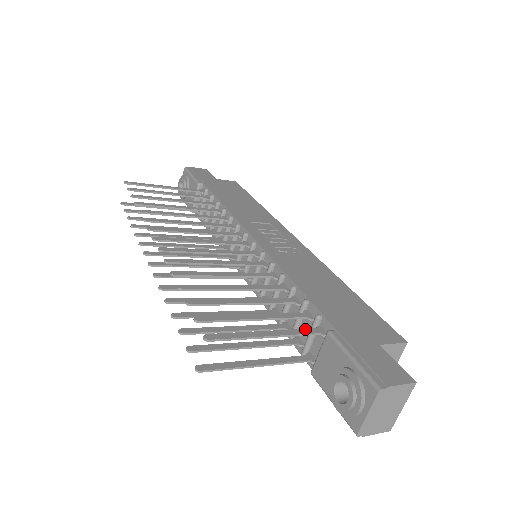
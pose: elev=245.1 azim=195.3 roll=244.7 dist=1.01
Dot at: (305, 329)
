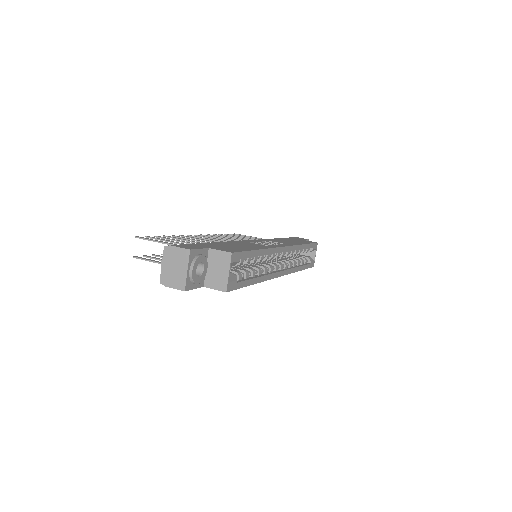
Dot at: occluded
